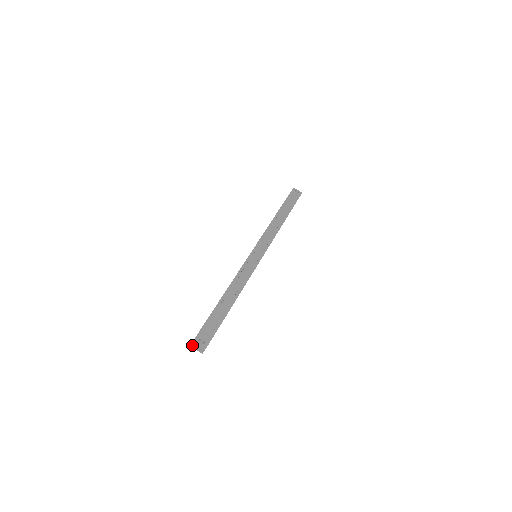
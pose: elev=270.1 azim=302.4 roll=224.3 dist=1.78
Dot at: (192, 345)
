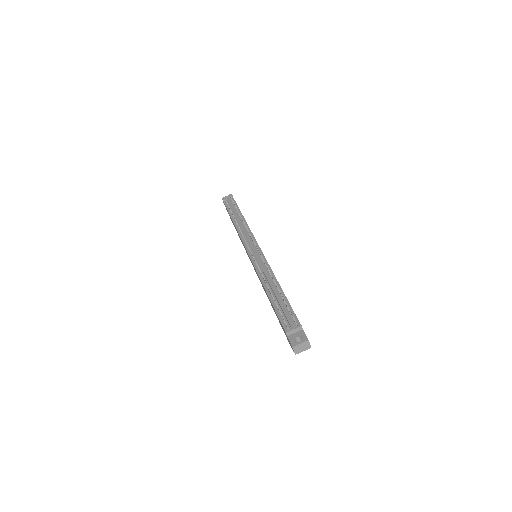
Dot at: (296, 352)
